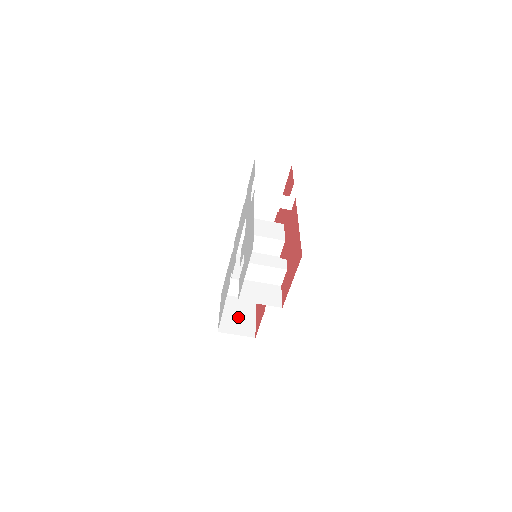
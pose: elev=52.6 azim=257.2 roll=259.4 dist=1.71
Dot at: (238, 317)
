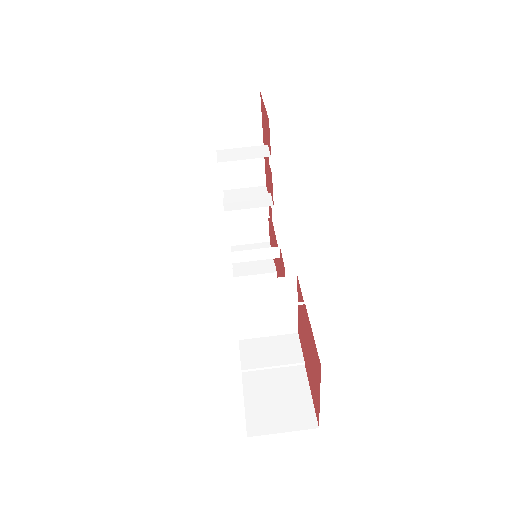
Dot at: occluded
